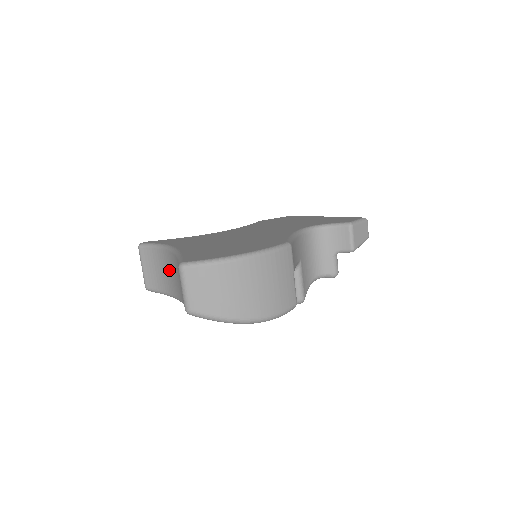
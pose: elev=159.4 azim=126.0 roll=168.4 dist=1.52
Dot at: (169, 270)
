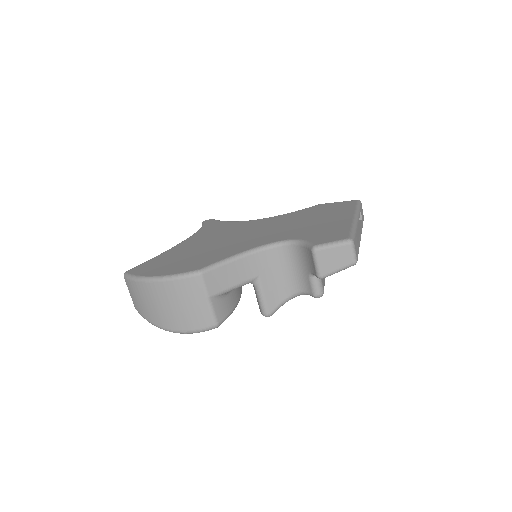
Dot at: occluded
